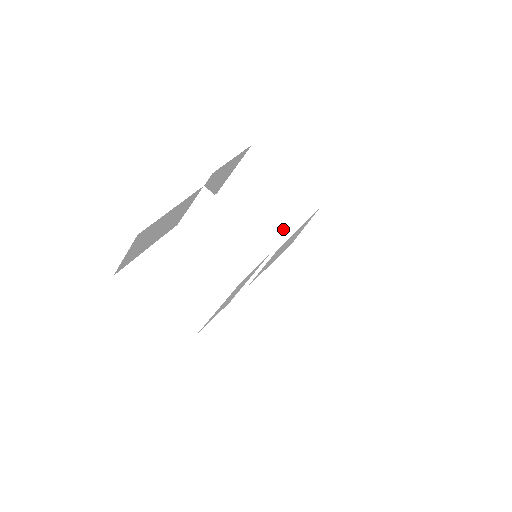
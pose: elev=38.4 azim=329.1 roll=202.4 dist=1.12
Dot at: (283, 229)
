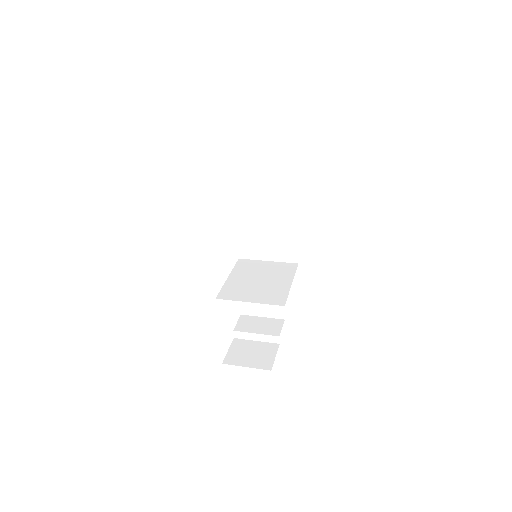
Dot at: occluded
